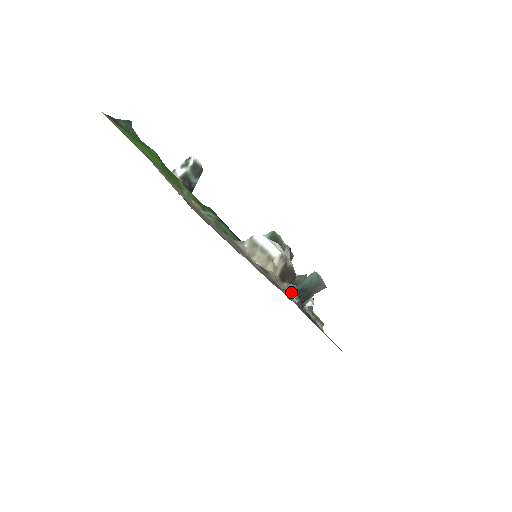
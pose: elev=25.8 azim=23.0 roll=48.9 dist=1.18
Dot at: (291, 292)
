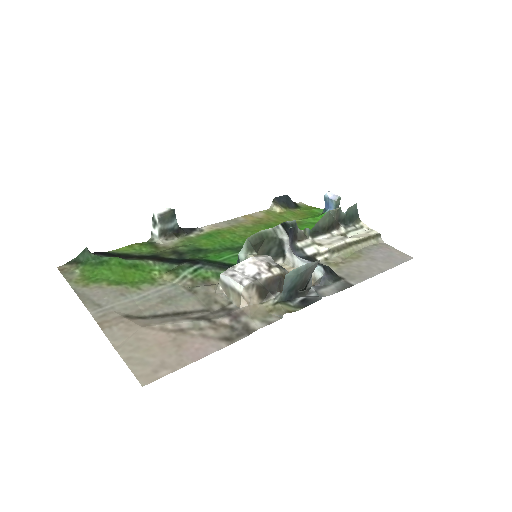
Dot at: (275, 308)
